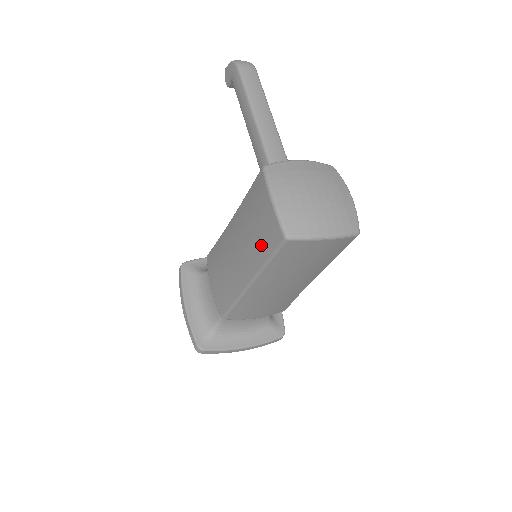
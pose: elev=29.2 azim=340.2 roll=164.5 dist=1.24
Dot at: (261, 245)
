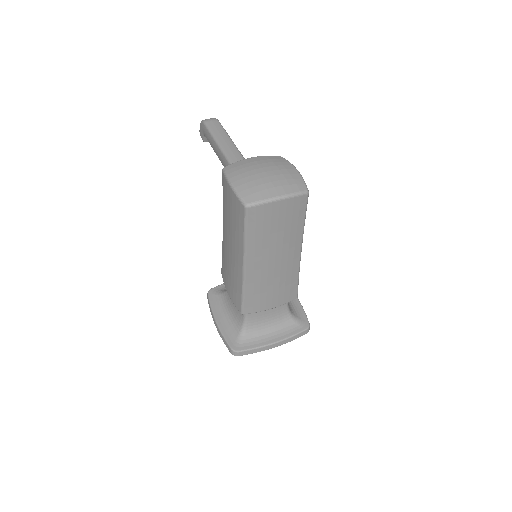
Dot at: (237, 226)
